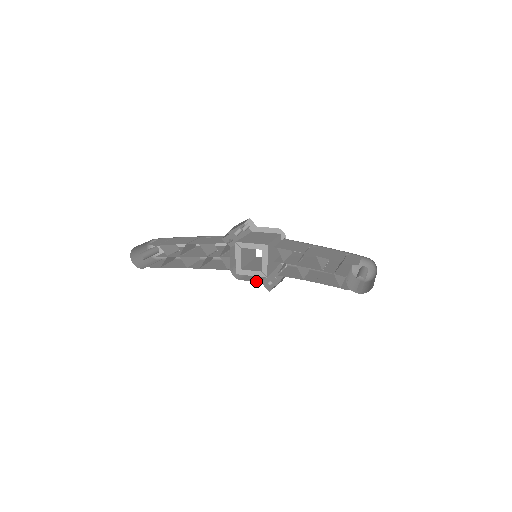
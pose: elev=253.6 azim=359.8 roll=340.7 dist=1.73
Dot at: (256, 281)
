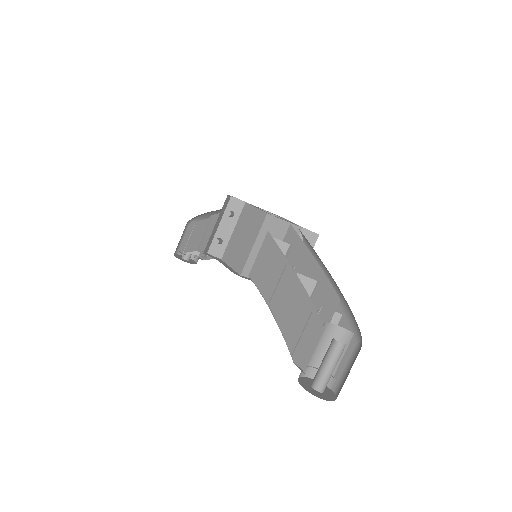
Dot at: occluded
